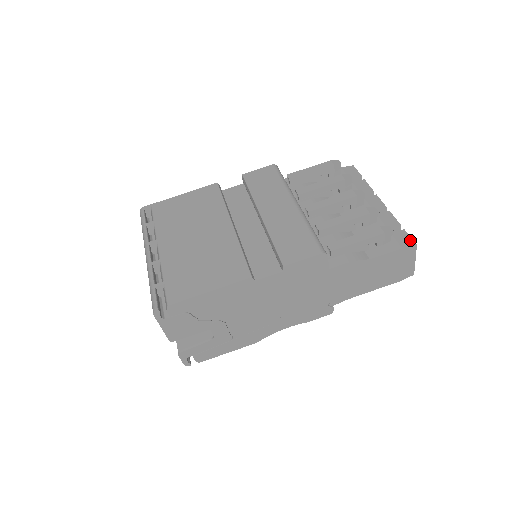
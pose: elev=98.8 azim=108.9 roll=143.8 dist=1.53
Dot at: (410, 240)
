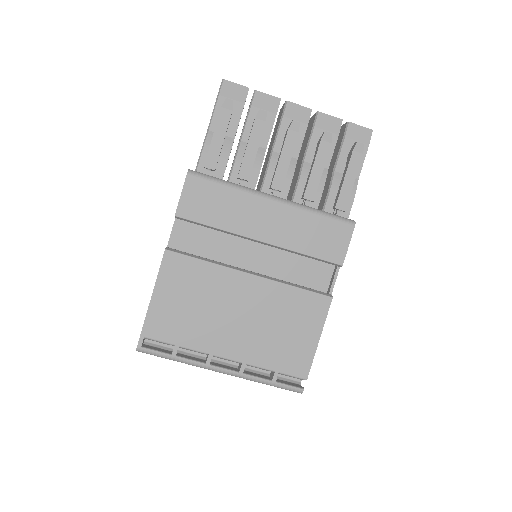
Dot at: (365, 130)
